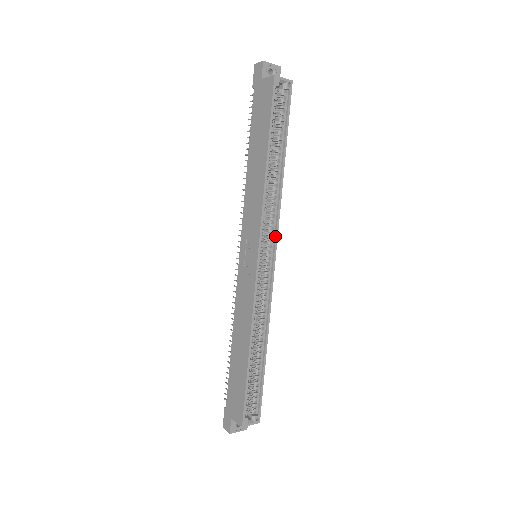
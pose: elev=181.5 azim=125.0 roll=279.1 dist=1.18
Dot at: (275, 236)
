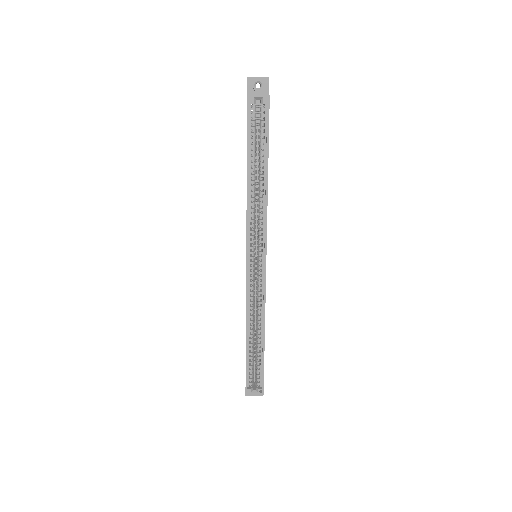
Dot at: (264, 241)
